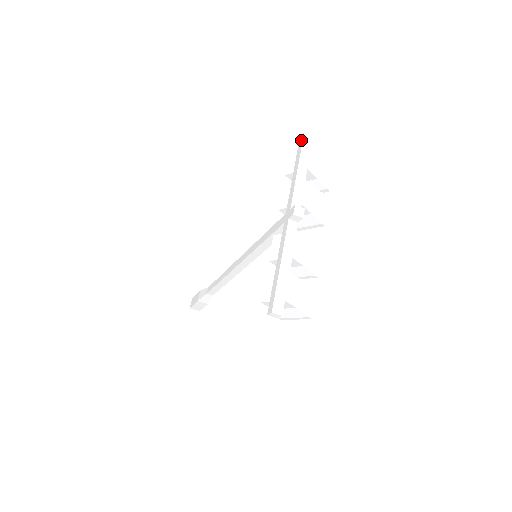
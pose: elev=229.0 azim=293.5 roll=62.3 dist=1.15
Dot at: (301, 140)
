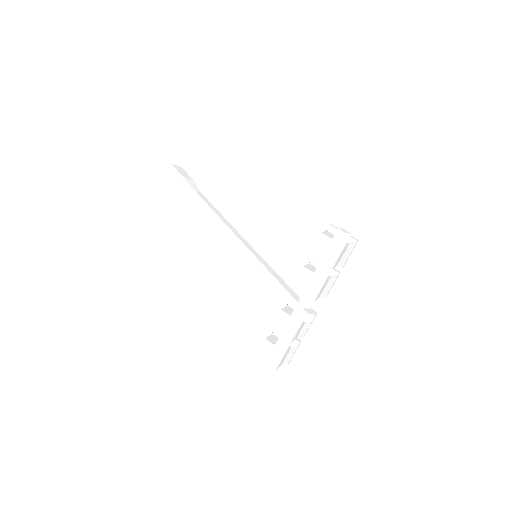
Dot at: (338, 238)
